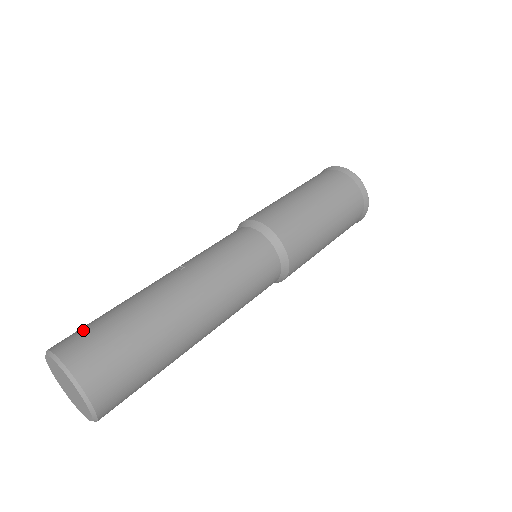
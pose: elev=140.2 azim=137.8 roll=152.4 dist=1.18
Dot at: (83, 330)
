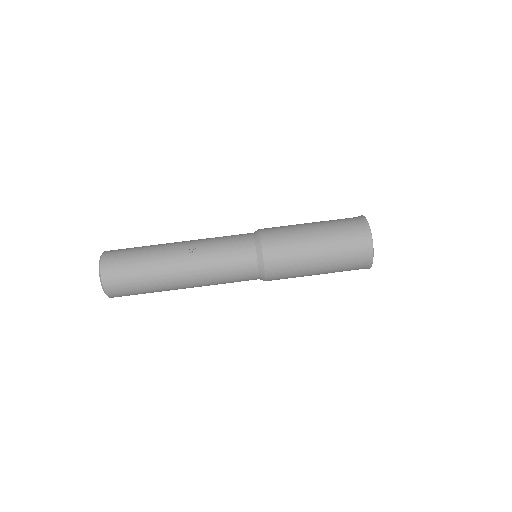
Dot at: (120, 260)
